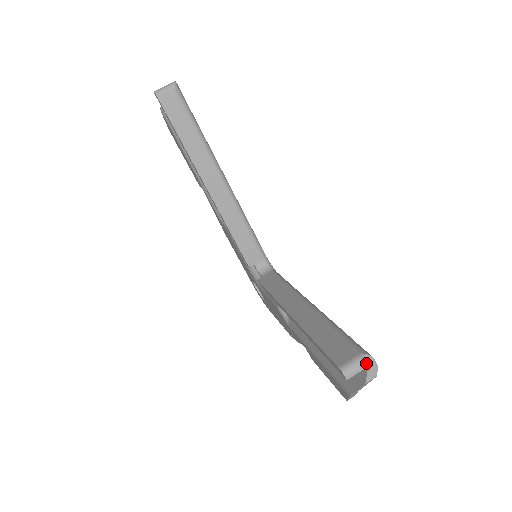
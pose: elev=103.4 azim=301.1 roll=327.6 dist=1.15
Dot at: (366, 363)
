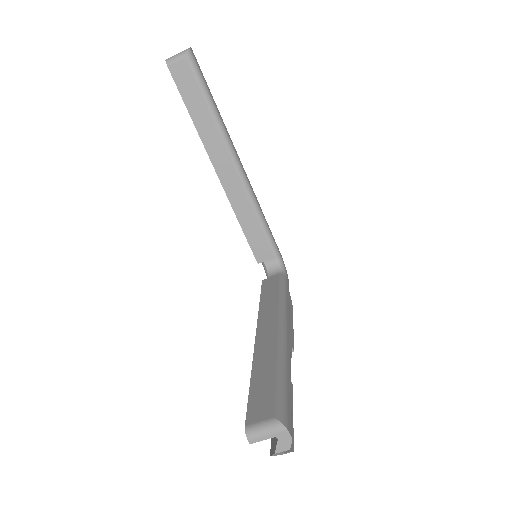
Dot at: (276, 431)
